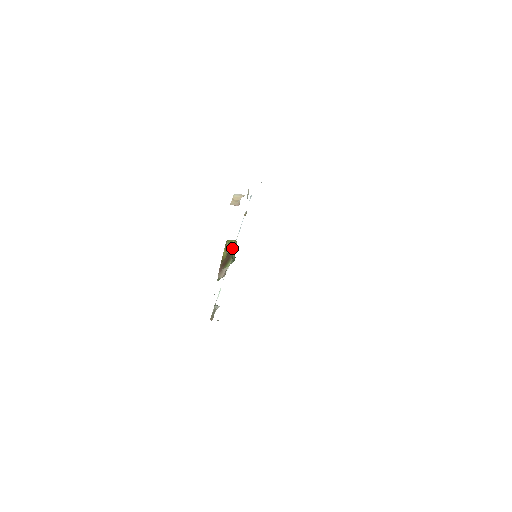
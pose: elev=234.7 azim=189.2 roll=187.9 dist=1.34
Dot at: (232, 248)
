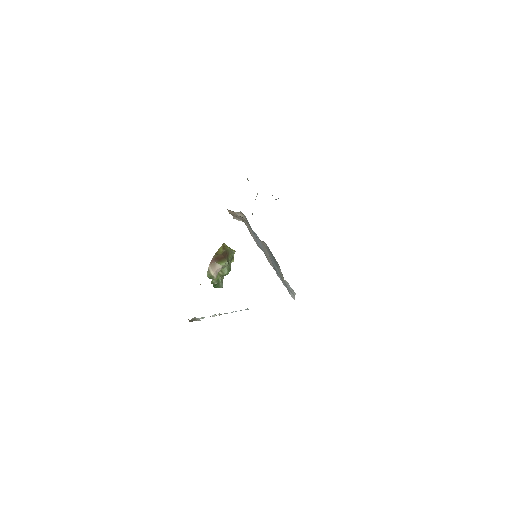
Dot at: (229, 254)
